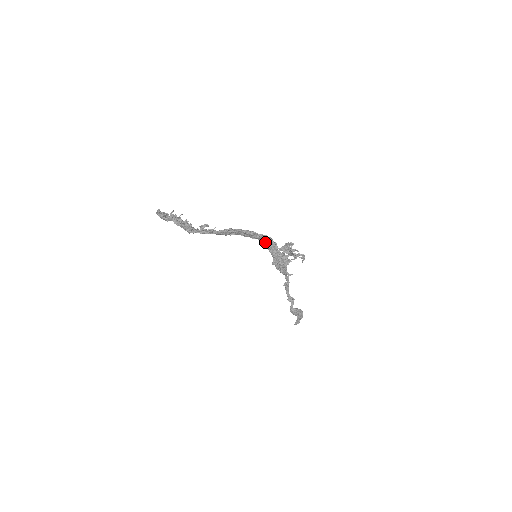
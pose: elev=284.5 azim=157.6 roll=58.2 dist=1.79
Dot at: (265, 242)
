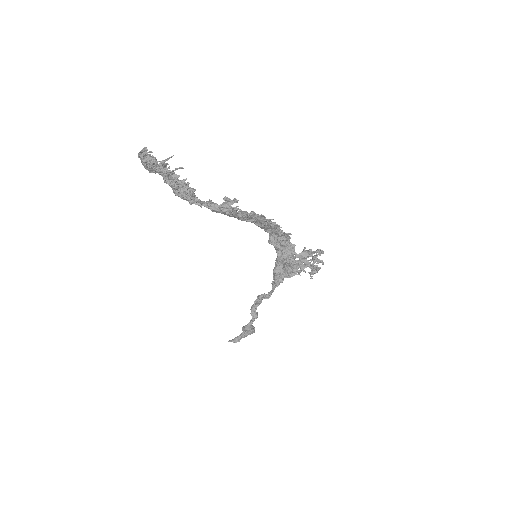
Dot at: (282, 241)
